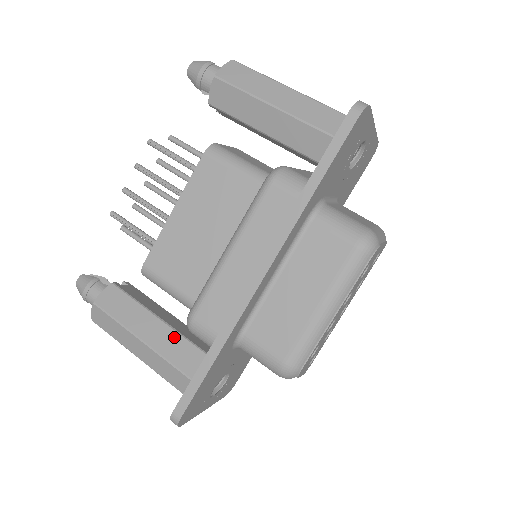
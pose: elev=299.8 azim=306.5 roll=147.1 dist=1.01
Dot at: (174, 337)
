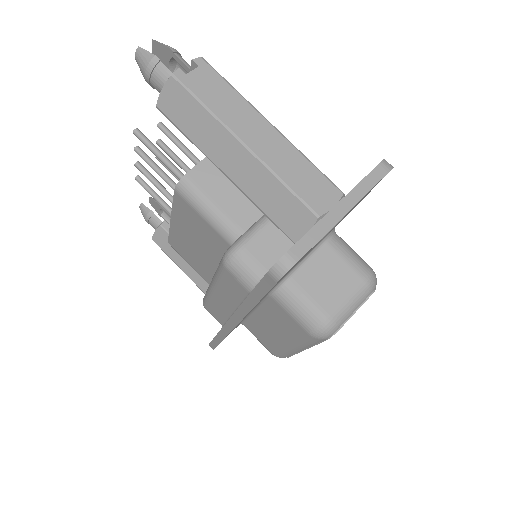
Dot at: occluded
